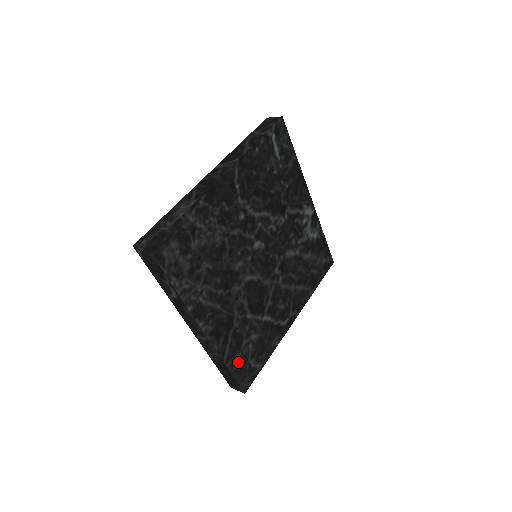
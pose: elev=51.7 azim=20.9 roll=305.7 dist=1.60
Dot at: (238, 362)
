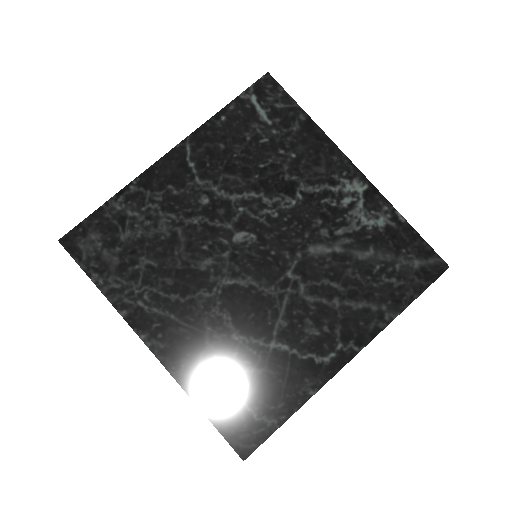
Dot at: (222, 405)
